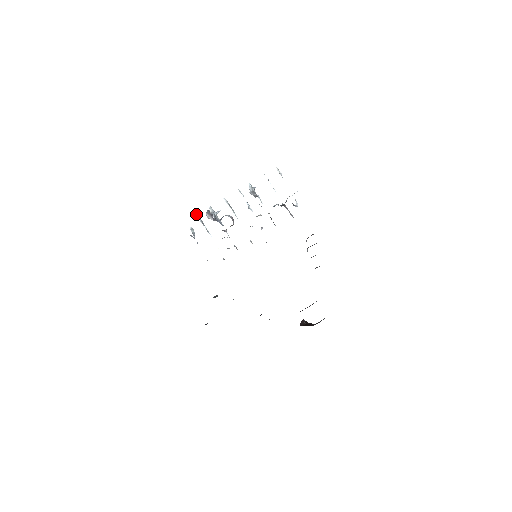
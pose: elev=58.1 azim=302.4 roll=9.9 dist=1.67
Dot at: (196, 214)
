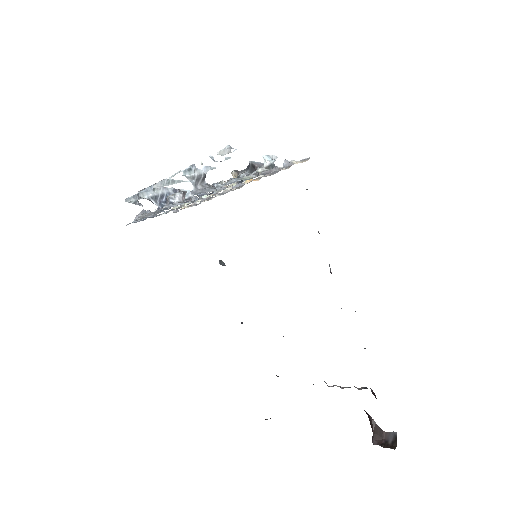
Dot at: (125, 201)
